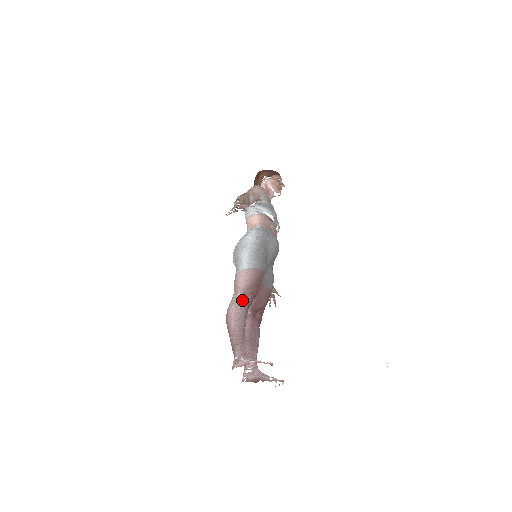
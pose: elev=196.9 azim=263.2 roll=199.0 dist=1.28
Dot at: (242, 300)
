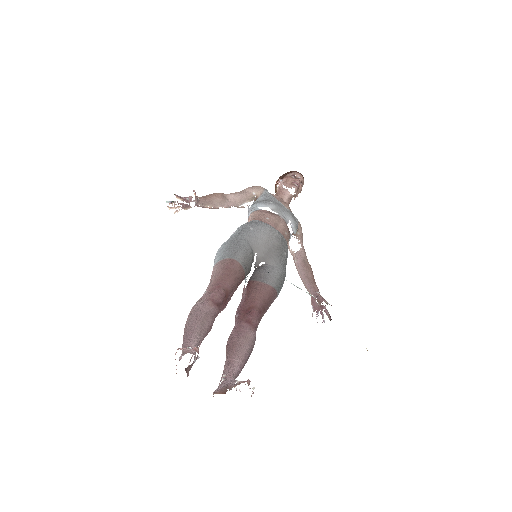
Dot at: (205, 296)
